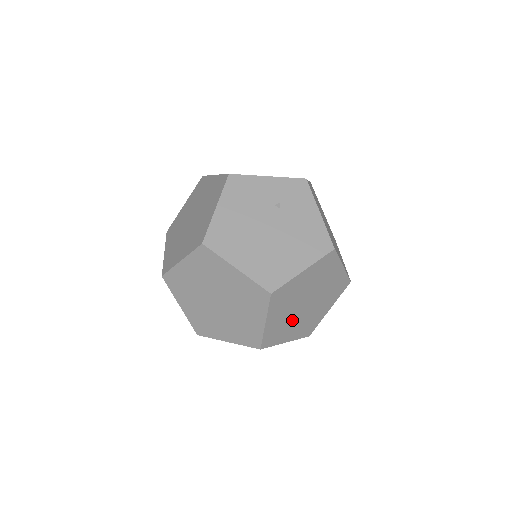
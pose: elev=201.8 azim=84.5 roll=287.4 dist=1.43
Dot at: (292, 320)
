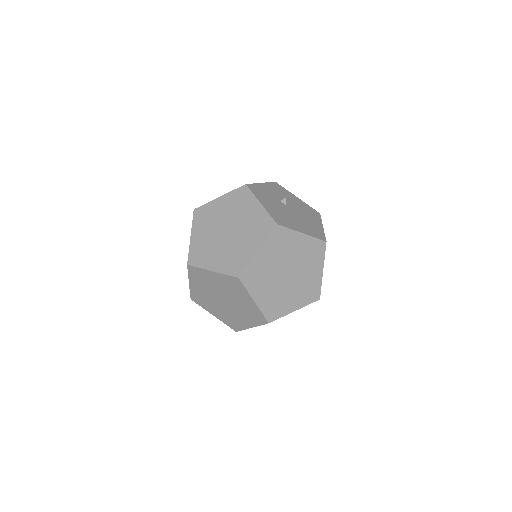
Dot at: occluded
